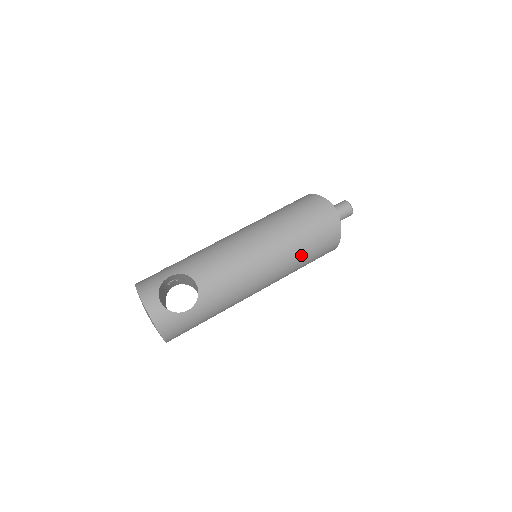
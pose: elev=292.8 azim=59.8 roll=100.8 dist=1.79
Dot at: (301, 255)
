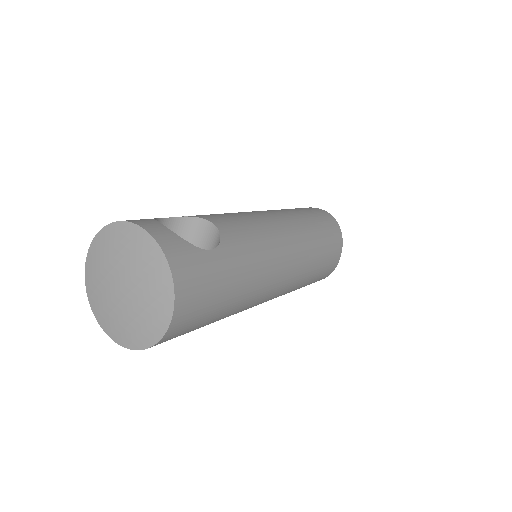
Dot at: (317, 240)
